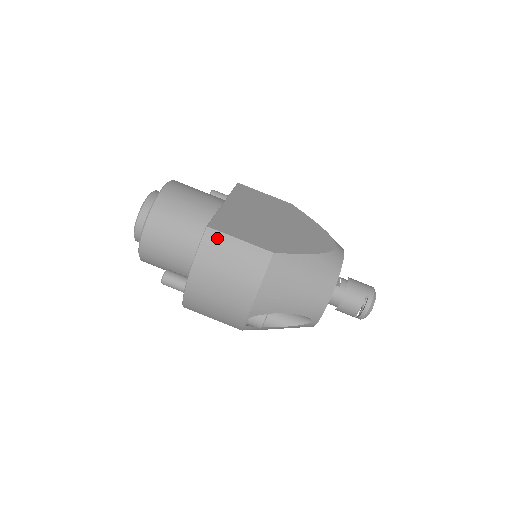
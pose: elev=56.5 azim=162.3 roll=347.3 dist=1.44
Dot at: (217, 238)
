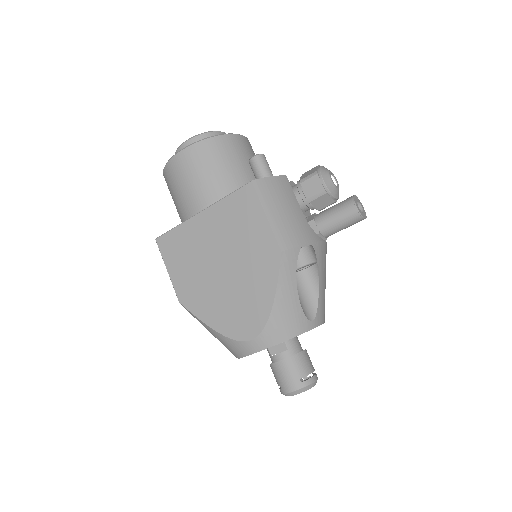
Dot at: occluded
